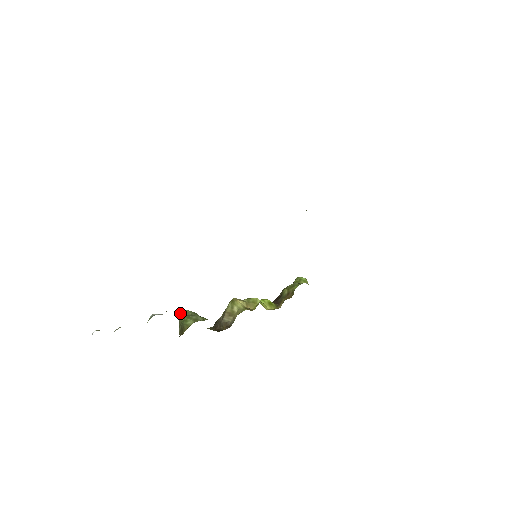
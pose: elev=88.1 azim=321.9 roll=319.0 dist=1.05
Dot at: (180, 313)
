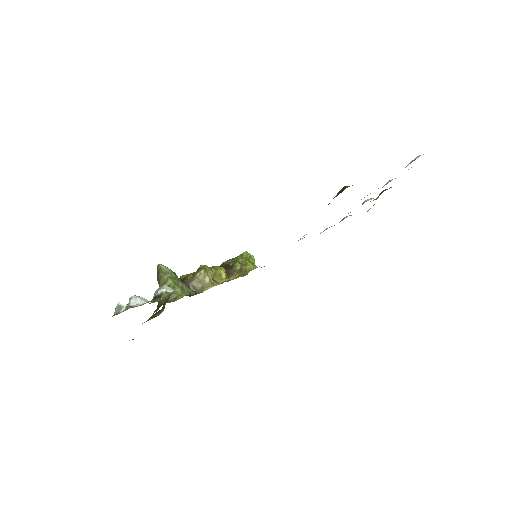
Dot at: (163, 270)
